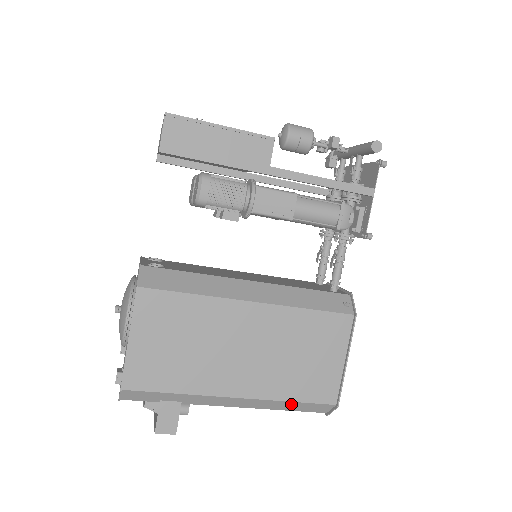
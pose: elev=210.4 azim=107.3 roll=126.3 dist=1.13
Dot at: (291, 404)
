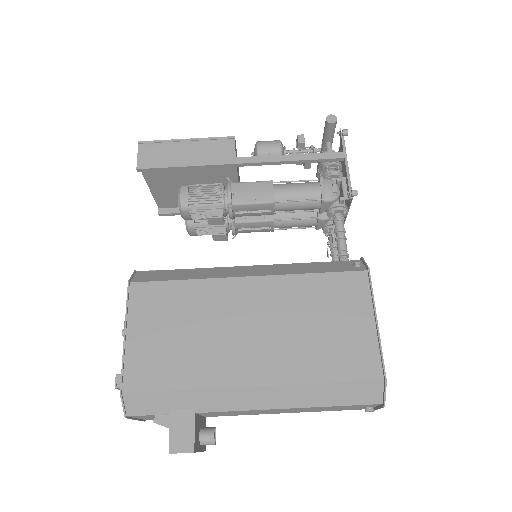
Dot at: (326, 389)
